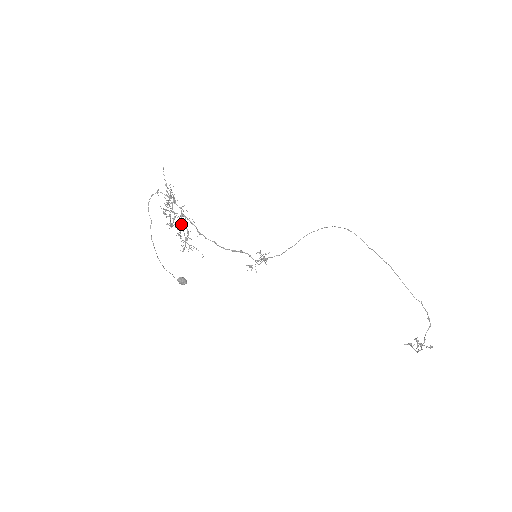
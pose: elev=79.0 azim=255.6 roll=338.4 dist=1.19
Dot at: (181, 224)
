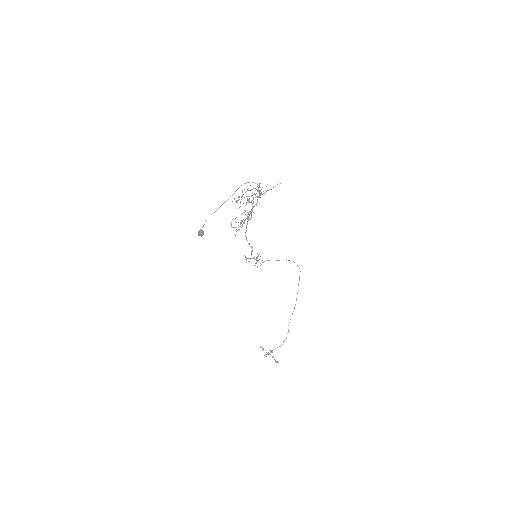
Dot at: (249, 214)
